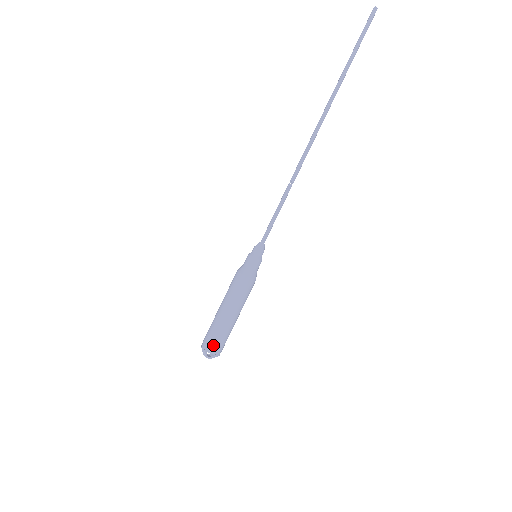
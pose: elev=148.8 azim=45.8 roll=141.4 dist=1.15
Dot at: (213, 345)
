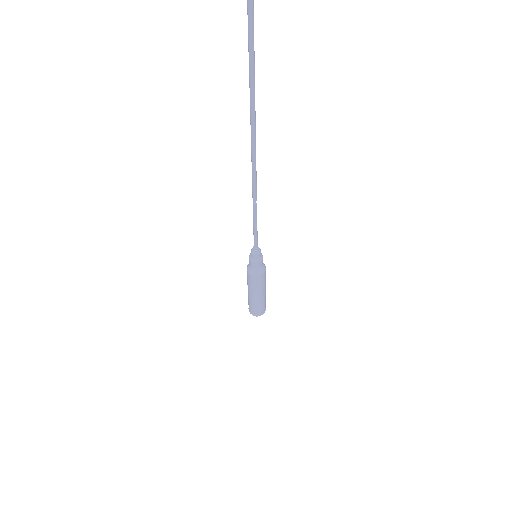
Dot at: (262, 311)
